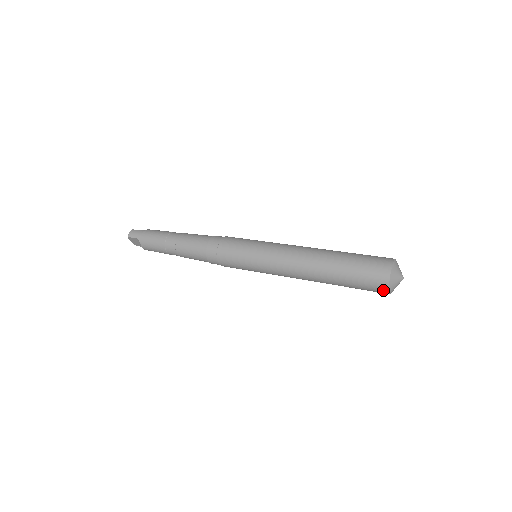
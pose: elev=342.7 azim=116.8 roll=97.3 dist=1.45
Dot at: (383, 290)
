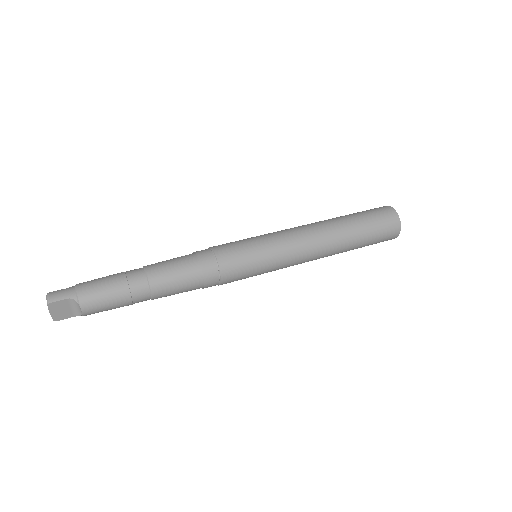
Dot at: (396, 232)
